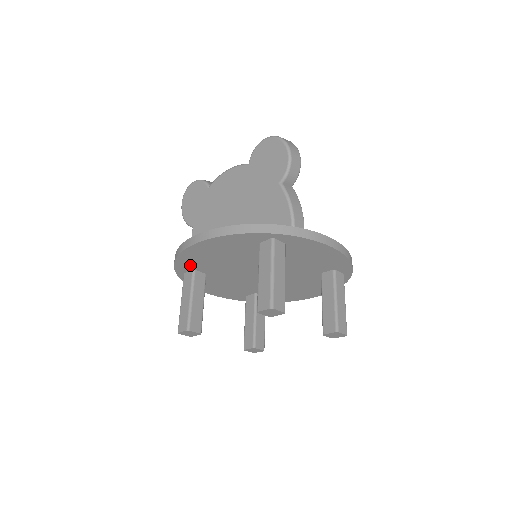
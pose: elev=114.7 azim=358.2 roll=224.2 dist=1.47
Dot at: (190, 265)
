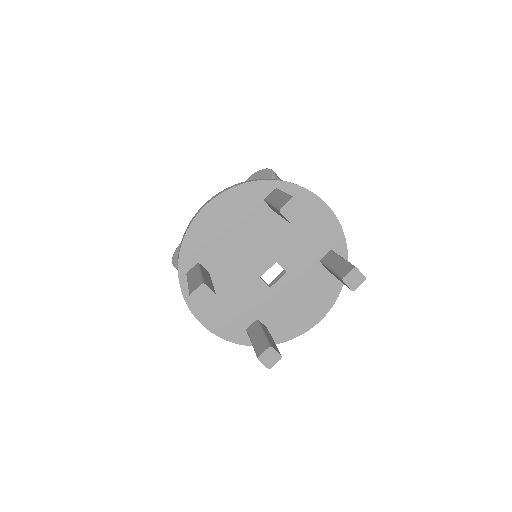
Dot at: (196, 253)
